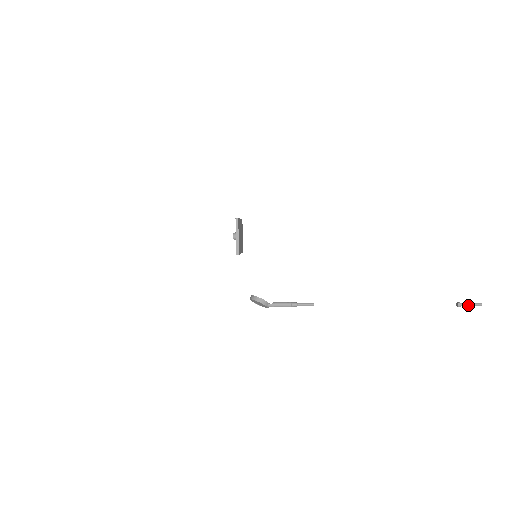
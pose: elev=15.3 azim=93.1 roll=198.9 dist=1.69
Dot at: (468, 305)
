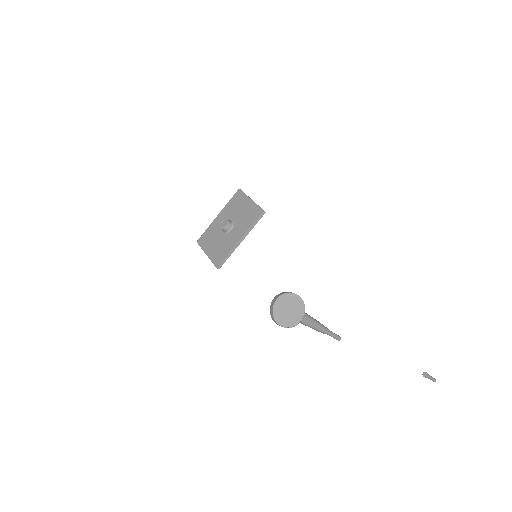
Dot at: (430, 376)
